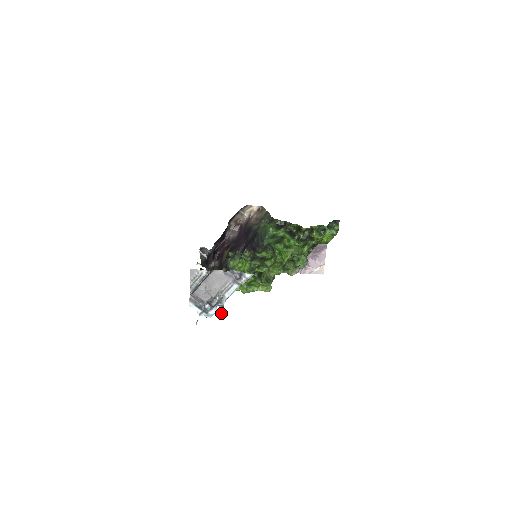
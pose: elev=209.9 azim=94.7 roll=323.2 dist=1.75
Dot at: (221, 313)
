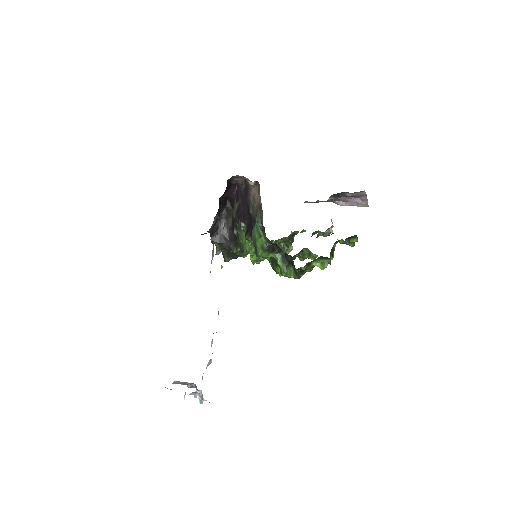
Dot at: (199, 402)
